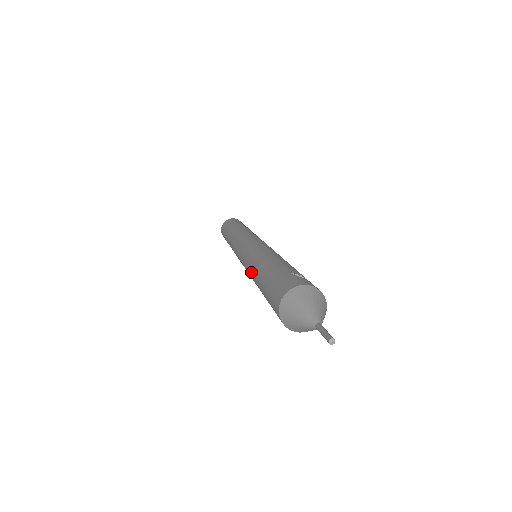
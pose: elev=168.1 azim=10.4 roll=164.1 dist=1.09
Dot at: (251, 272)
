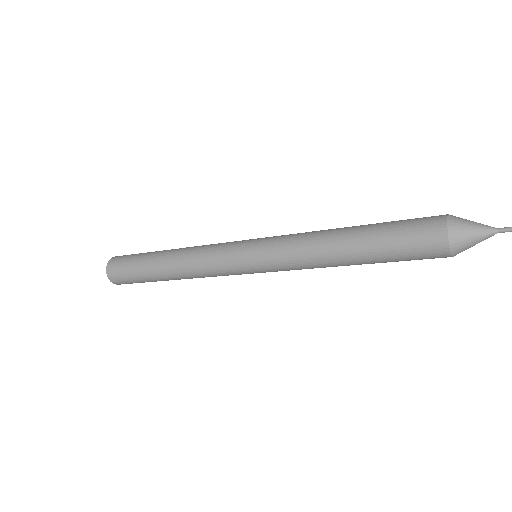
Dot at: (316, 234)
